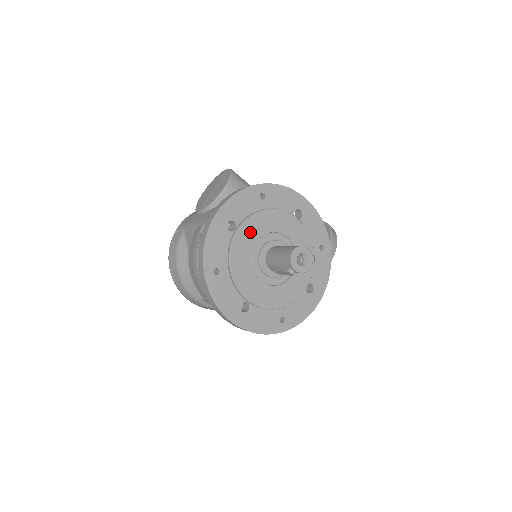
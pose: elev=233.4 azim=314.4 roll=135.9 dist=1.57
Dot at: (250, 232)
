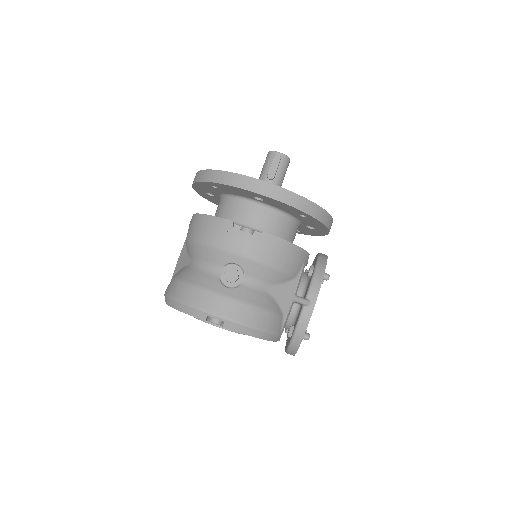
Dot at: occluded
